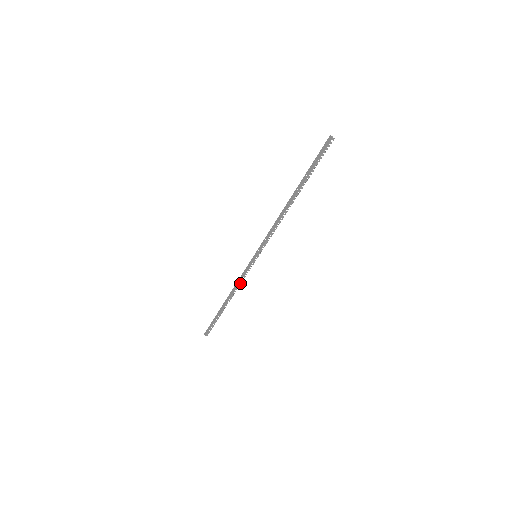
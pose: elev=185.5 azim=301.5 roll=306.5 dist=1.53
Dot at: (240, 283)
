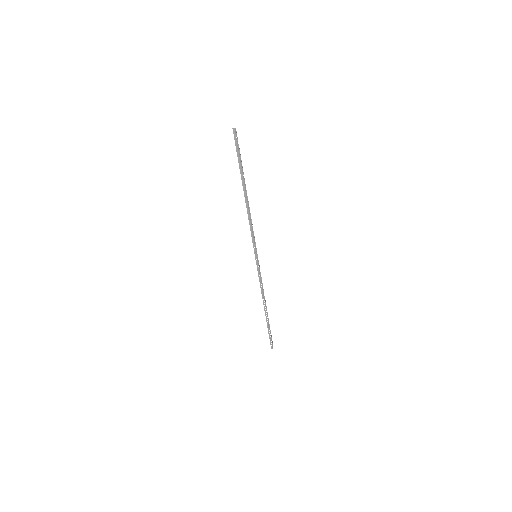
Dot at: (262, 286)
